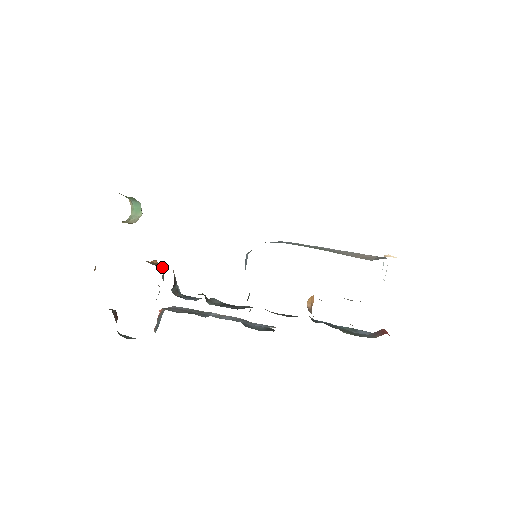
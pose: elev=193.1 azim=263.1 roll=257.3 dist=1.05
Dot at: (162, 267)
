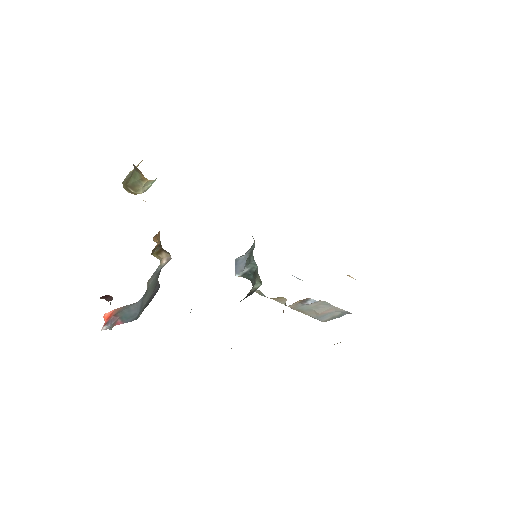
Dot at: occluded
